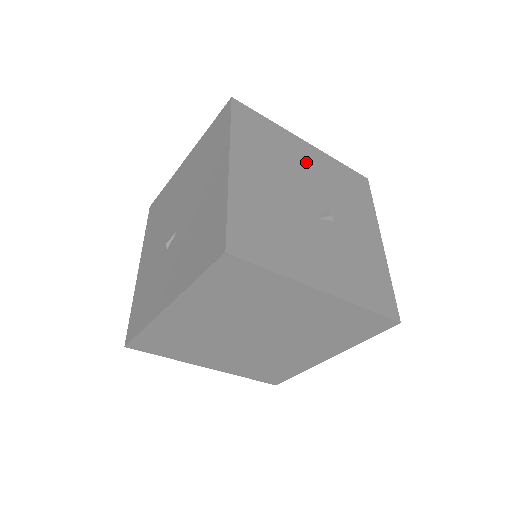
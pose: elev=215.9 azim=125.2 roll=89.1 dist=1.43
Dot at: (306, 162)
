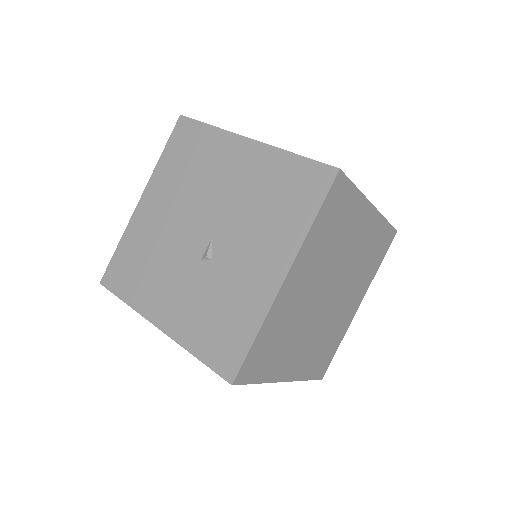
Dot at: occluded
